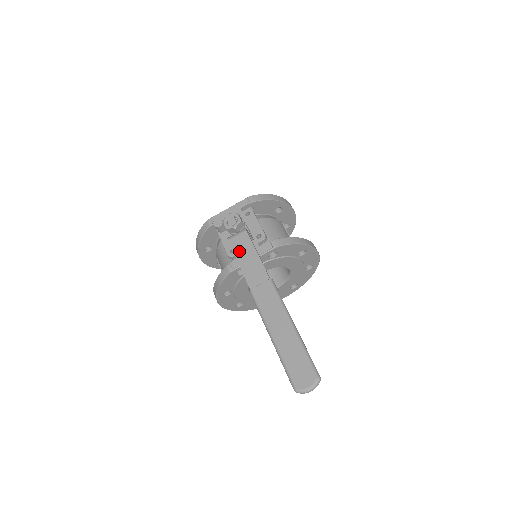
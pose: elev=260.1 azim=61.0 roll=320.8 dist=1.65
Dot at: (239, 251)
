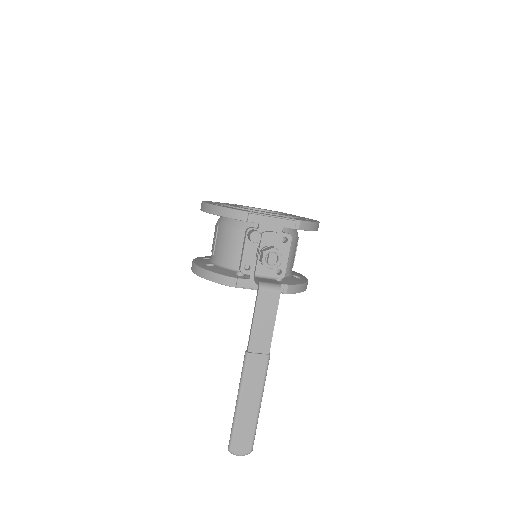
Dot at: (262, 309)
